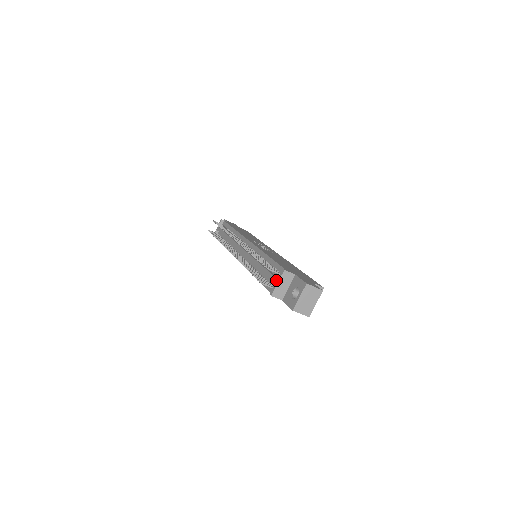
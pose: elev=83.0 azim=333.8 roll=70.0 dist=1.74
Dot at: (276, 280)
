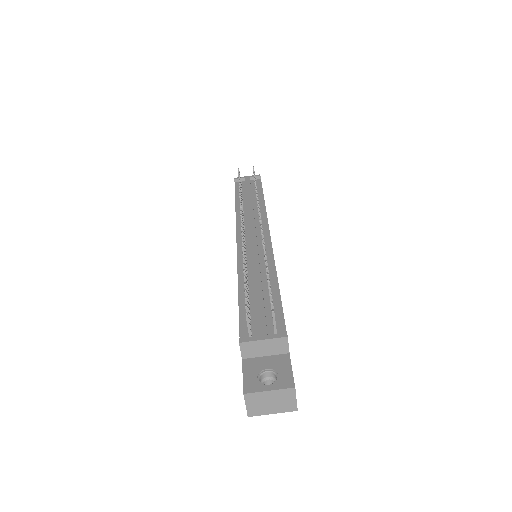
Dot at: (265, 333)
